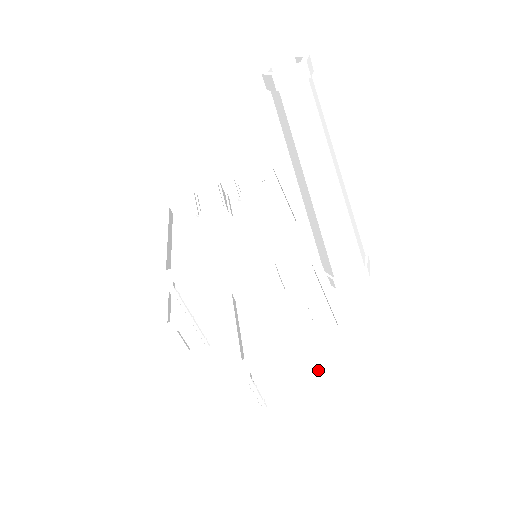
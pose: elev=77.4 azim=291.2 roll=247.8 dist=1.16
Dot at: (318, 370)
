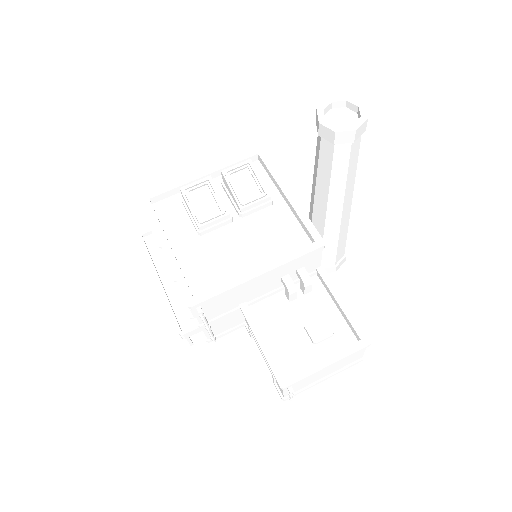
Dot at: (335, 368)
